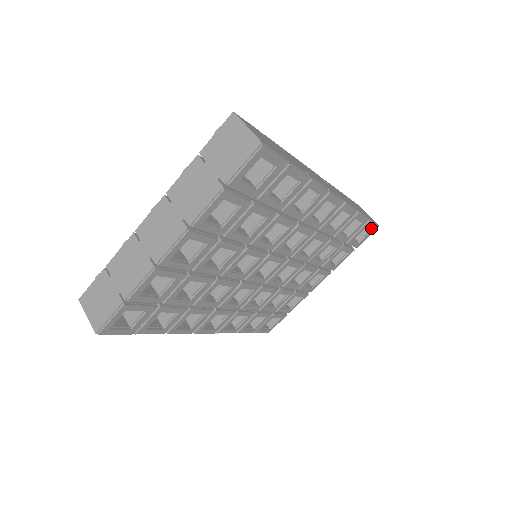
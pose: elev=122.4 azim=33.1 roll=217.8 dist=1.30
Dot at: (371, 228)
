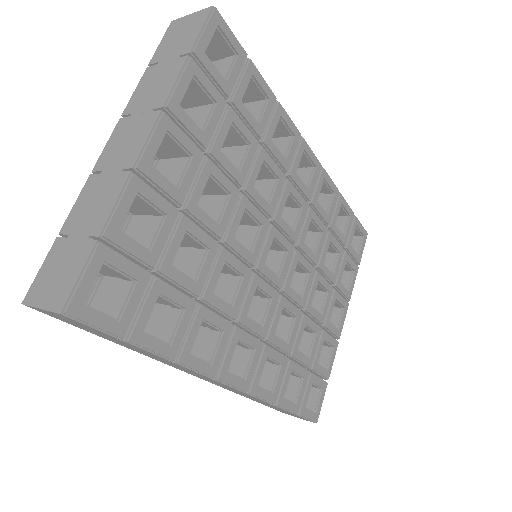
Dot at: (361, 232)
